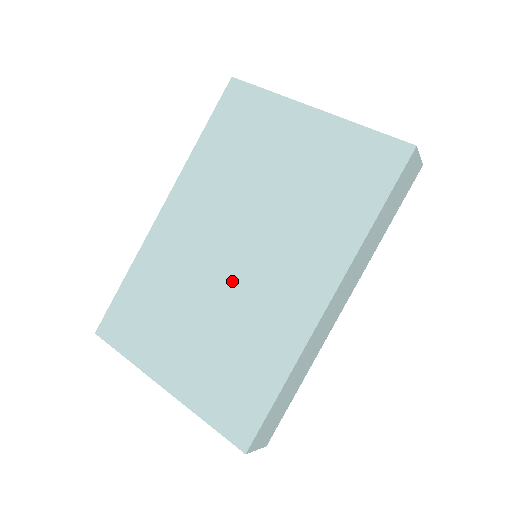
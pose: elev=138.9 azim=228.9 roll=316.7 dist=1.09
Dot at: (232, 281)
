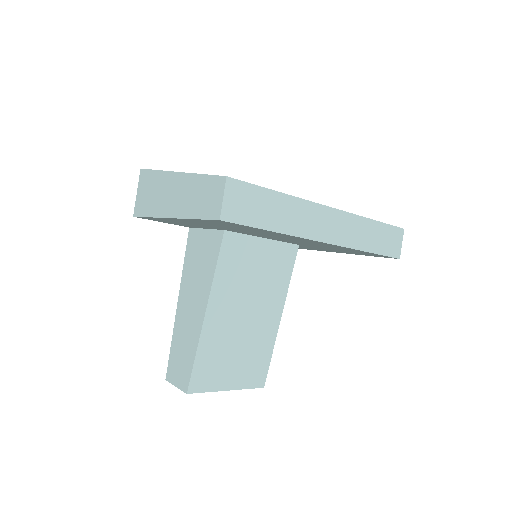
Dot at: occluded
